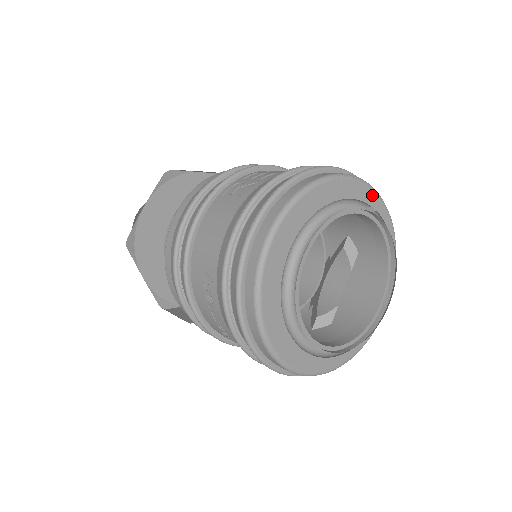
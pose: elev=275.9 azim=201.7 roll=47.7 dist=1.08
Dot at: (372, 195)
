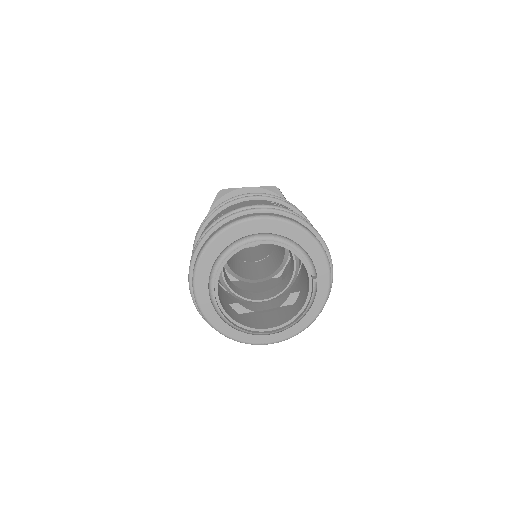
Dot at: (326, 276)
